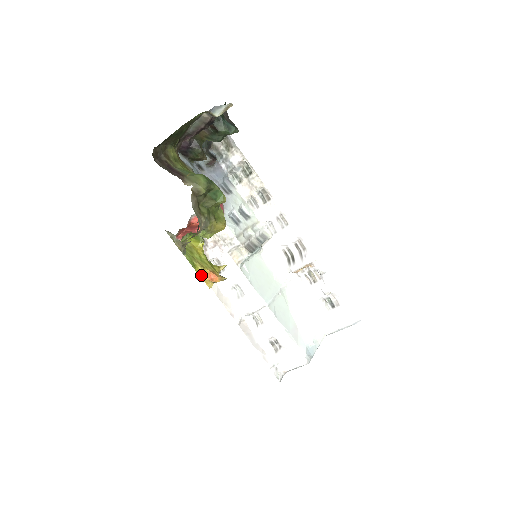
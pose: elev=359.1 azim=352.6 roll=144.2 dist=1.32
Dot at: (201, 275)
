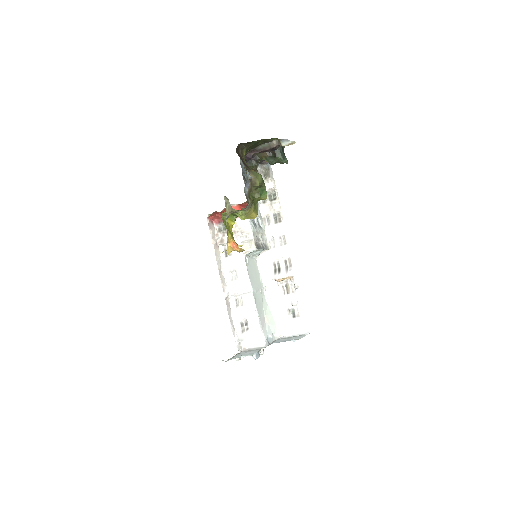
Dot at: (228, 241)
